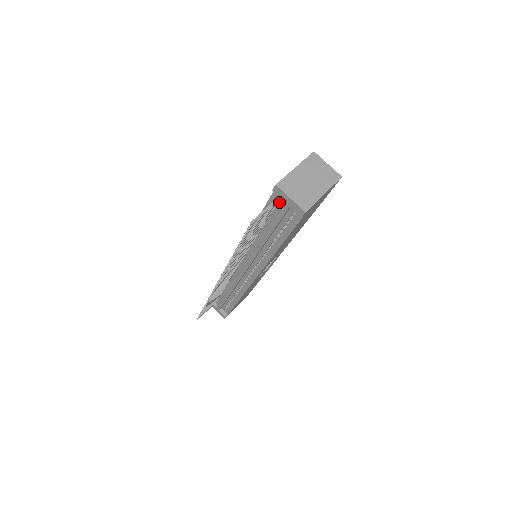
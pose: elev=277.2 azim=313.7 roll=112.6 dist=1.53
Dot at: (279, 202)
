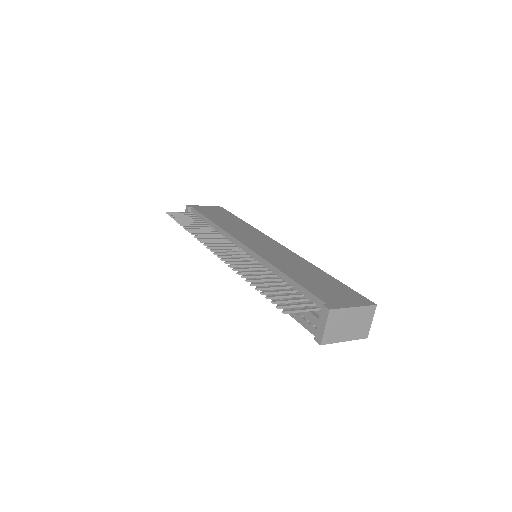
Dot at: occluded
